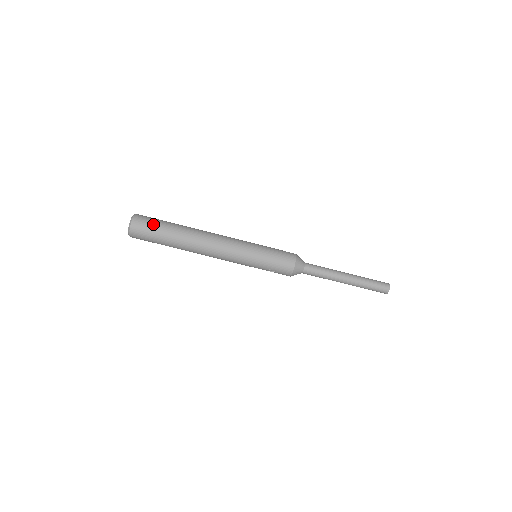
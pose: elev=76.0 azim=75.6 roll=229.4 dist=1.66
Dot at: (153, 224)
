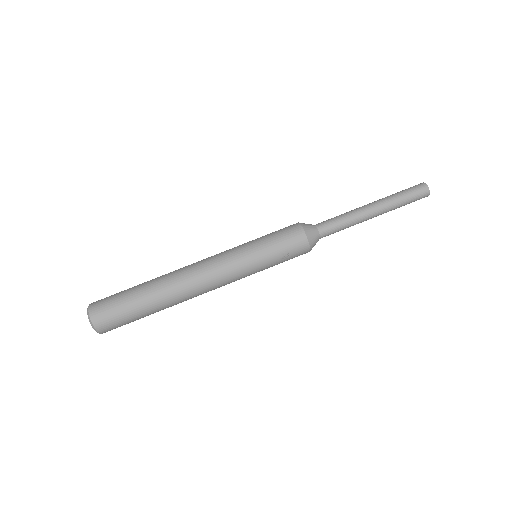
Dot at: (115, 296)
